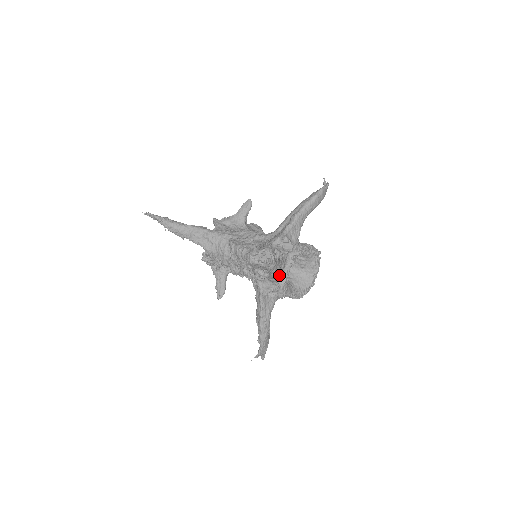
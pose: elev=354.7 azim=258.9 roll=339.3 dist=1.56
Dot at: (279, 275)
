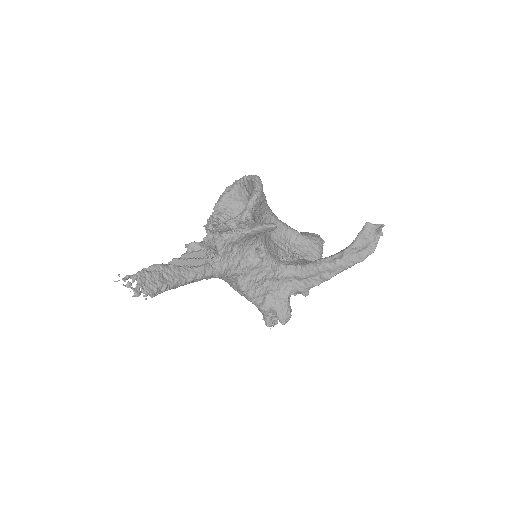
Dot at: occluded
